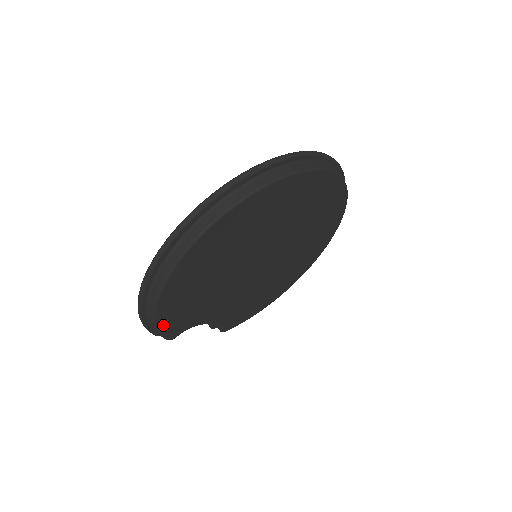
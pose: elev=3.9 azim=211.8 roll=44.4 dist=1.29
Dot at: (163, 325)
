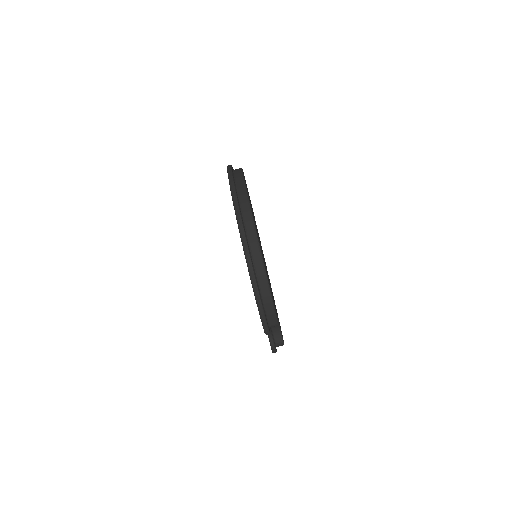
Dot at: (271, 294)
